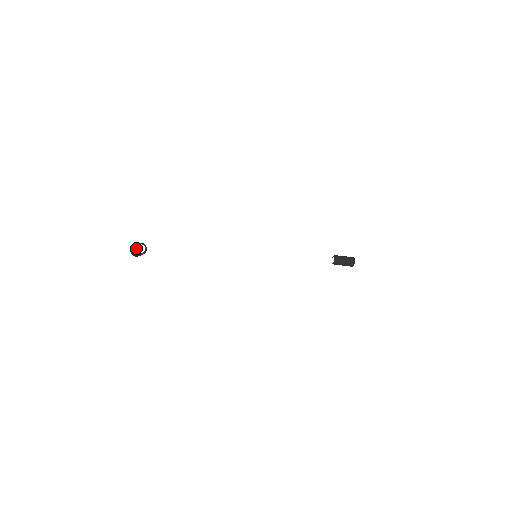
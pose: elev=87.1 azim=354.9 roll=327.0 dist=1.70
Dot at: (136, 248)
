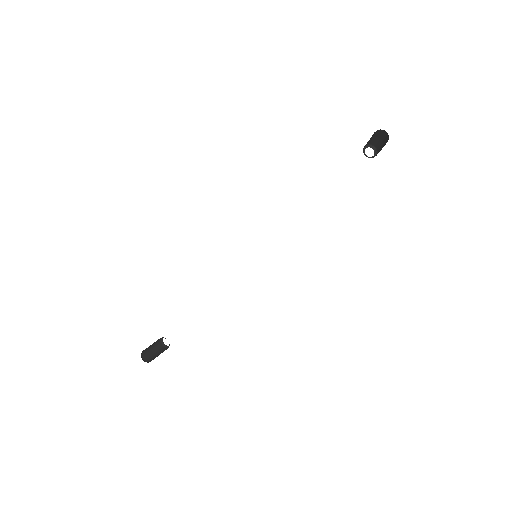
Dot at: occluded
